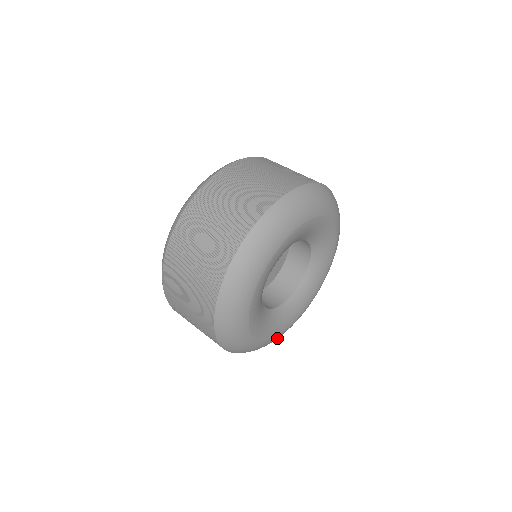
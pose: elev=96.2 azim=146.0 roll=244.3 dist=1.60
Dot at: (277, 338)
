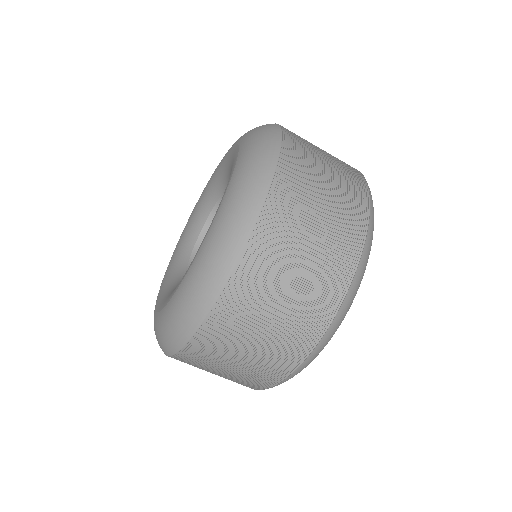
Dot at: occluded
